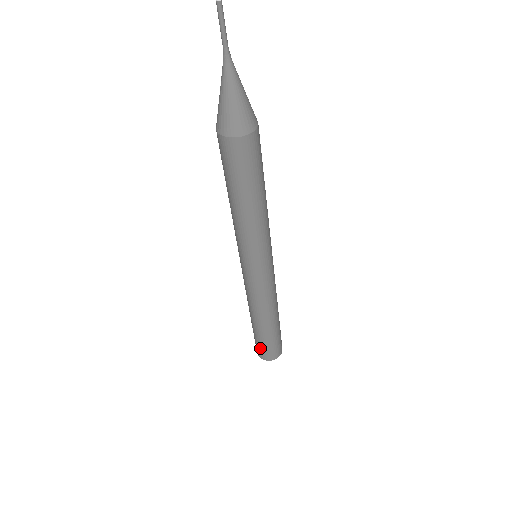
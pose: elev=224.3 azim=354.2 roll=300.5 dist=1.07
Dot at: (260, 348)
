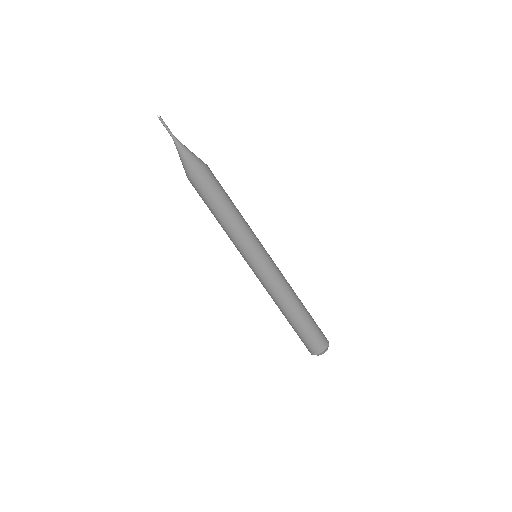
Dot at: (308, 341)
